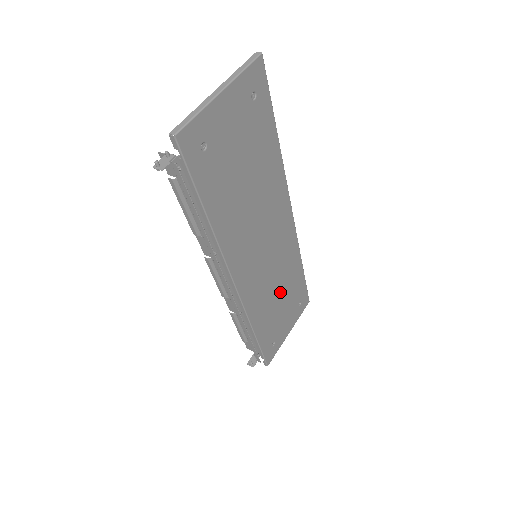
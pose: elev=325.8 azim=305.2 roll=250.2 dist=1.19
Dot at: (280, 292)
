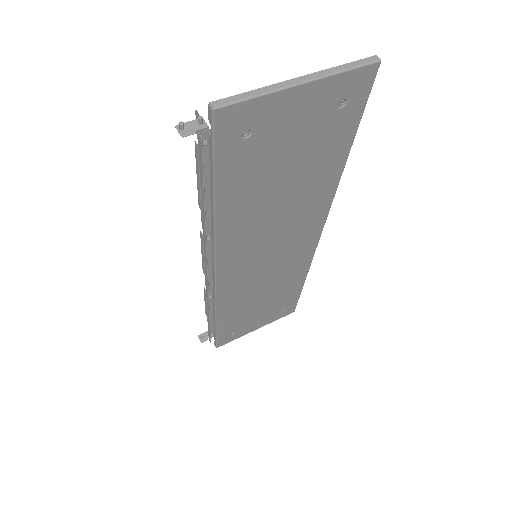
Dot at: (266, 295)
